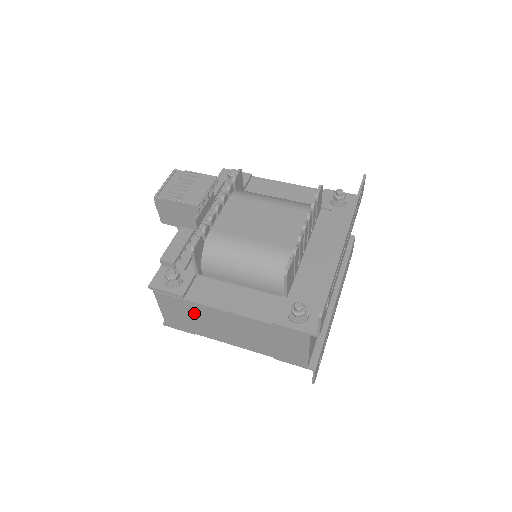
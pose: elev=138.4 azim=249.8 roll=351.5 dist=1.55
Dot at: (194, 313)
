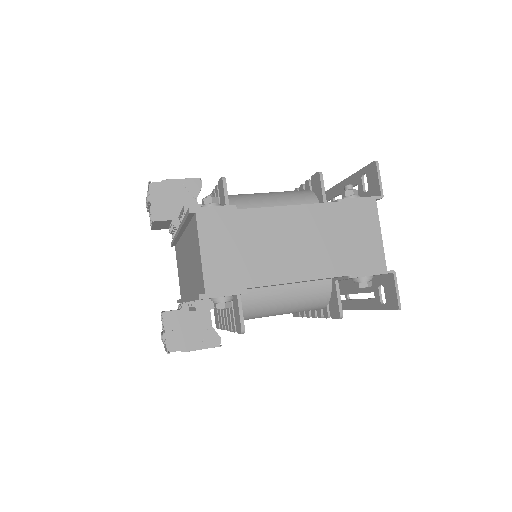
Dot at: (249, 234)
